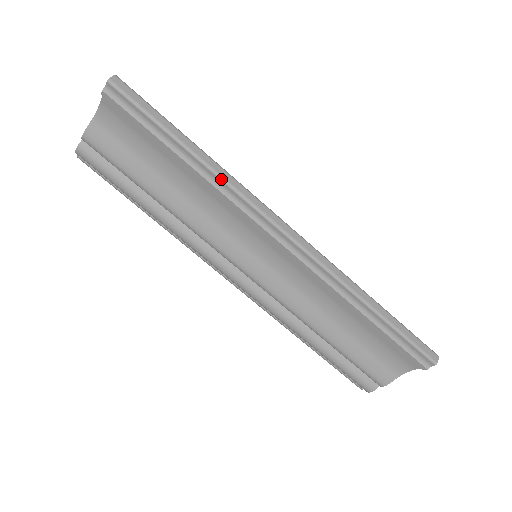
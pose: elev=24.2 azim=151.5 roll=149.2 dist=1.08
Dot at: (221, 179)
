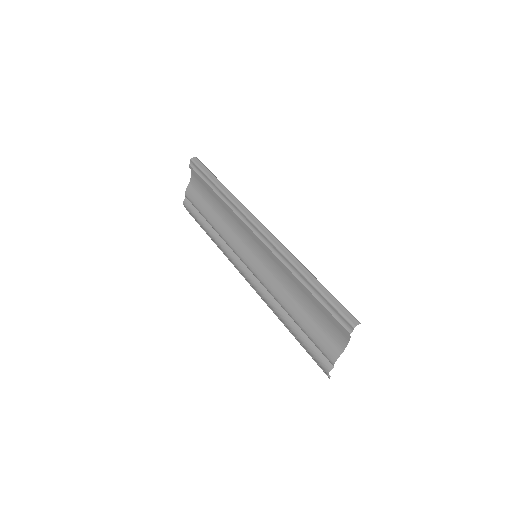
Dot at: (229, 199)
